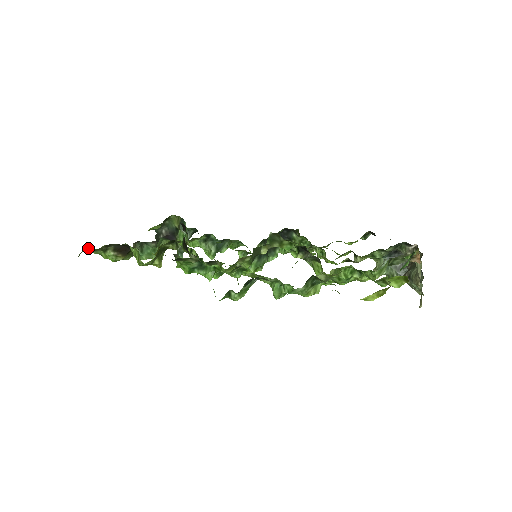
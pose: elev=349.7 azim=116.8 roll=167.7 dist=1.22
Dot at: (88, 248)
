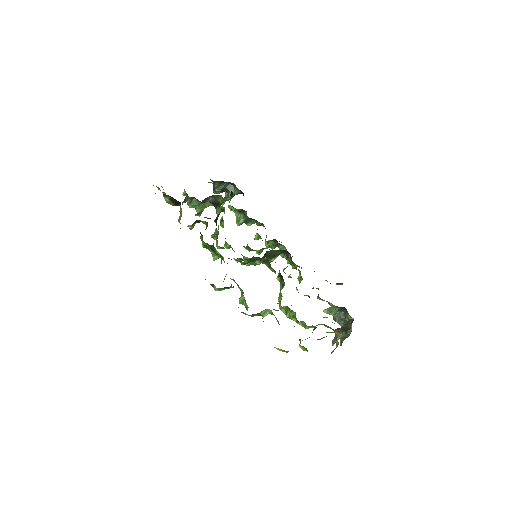
Dot at: (156, 186)
